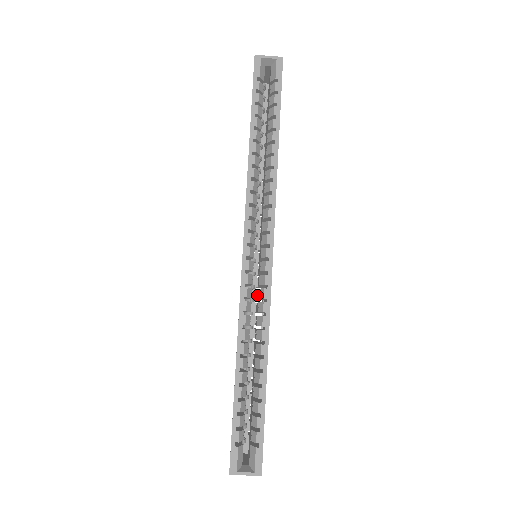
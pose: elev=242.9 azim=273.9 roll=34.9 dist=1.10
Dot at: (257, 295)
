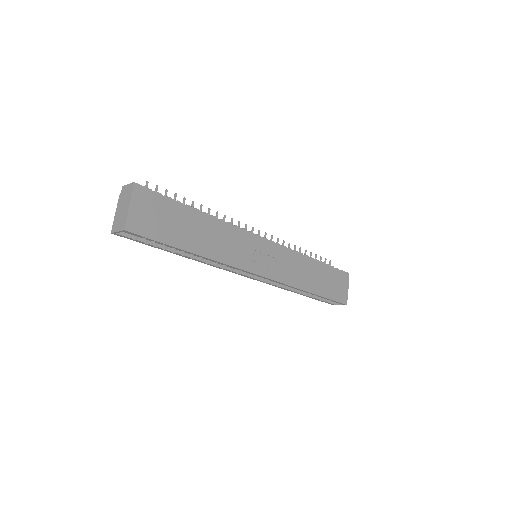
Dot at: occluded
